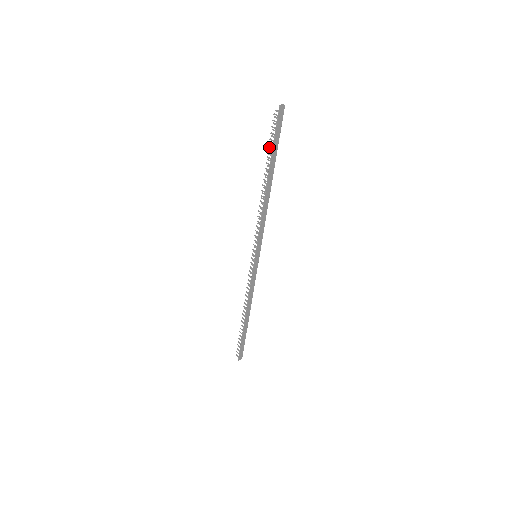
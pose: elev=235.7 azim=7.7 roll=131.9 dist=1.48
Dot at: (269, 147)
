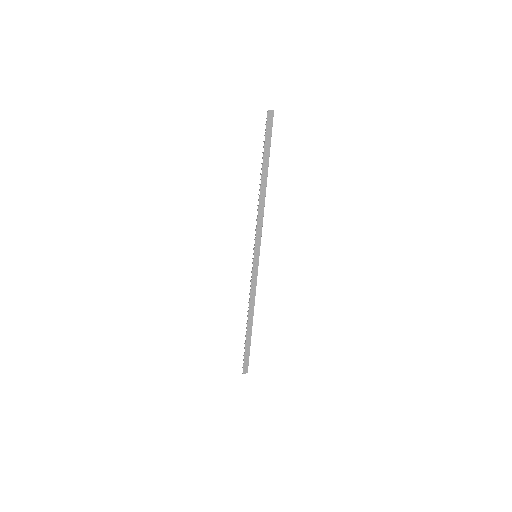
Dot at: occluded
